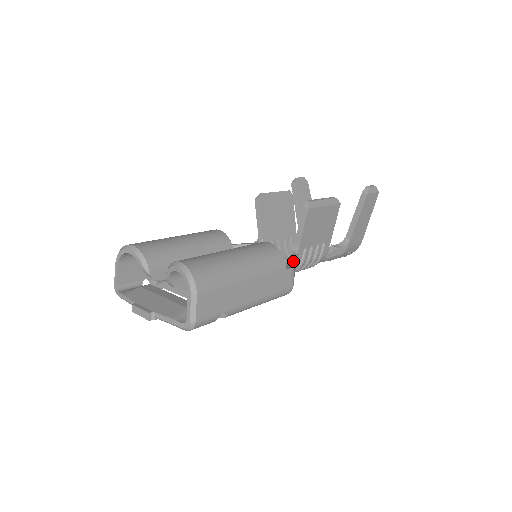
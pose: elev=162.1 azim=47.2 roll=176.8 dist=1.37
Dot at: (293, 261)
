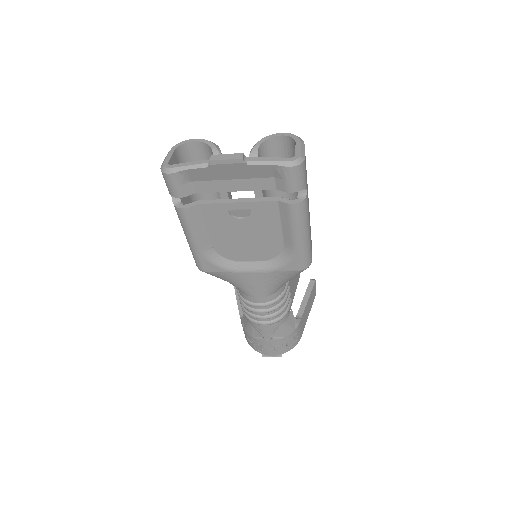
Dot at: occluded
